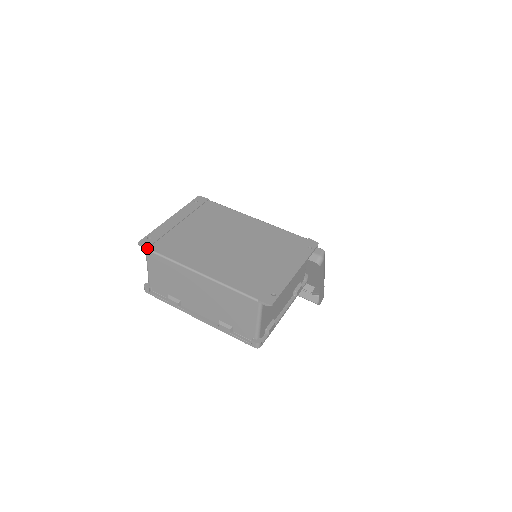
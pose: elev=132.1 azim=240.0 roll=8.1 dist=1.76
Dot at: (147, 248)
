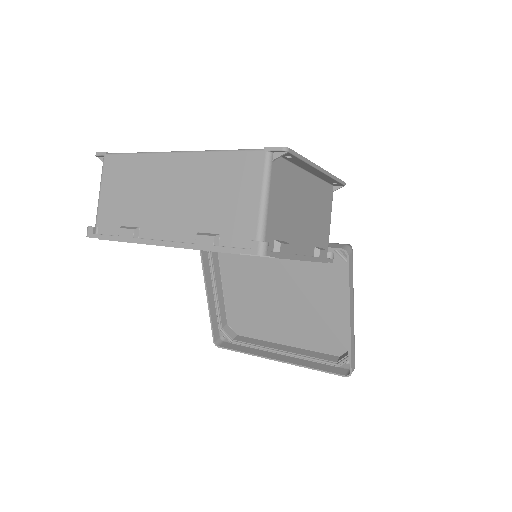
Dot at: (106, 152)
